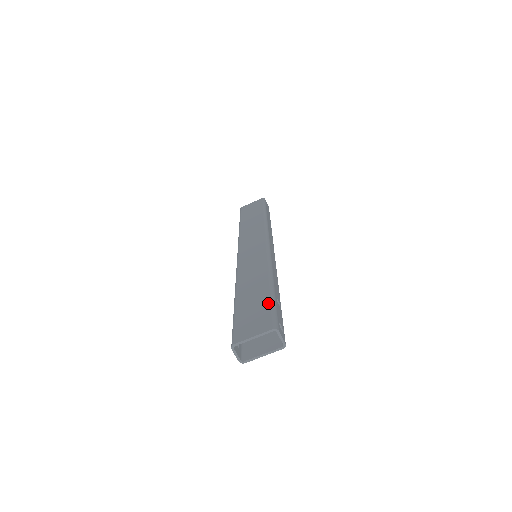
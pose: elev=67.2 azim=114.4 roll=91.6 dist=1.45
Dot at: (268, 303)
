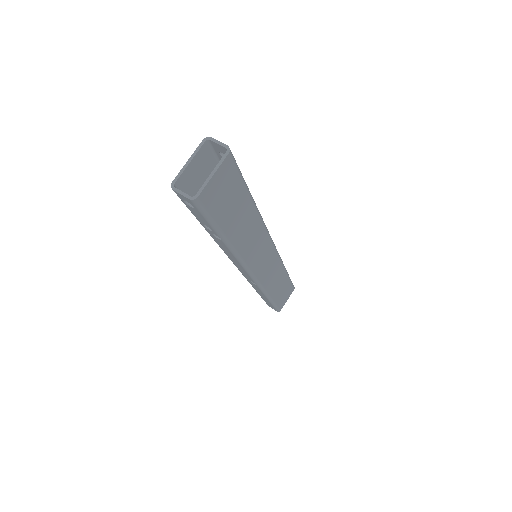
Dot at: occluded
